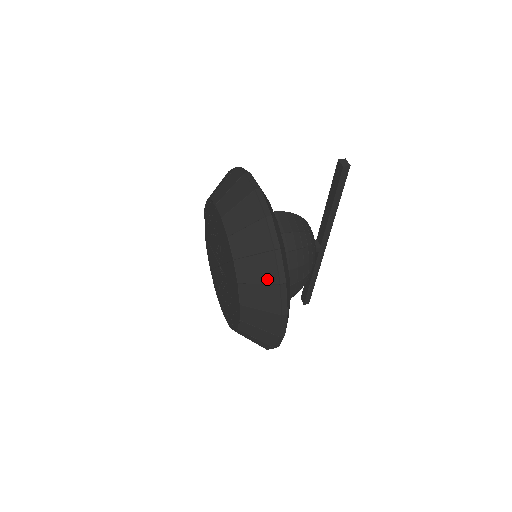
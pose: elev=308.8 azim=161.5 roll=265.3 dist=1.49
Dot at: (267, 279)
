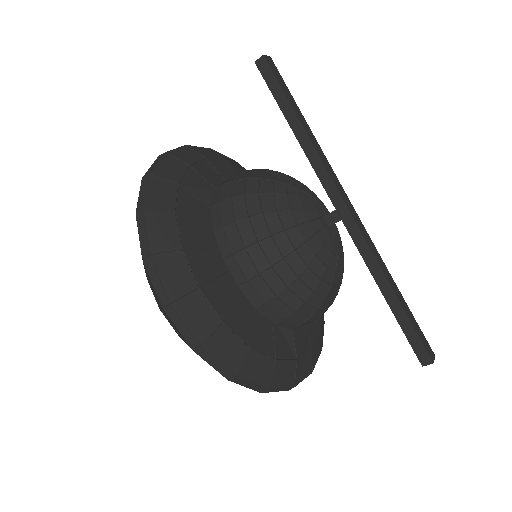
Dot at: occluded
